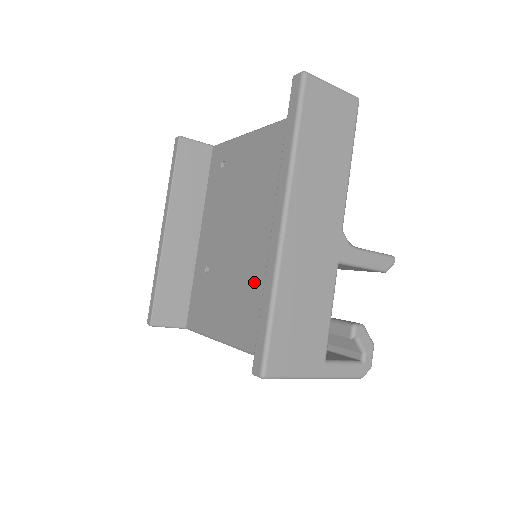
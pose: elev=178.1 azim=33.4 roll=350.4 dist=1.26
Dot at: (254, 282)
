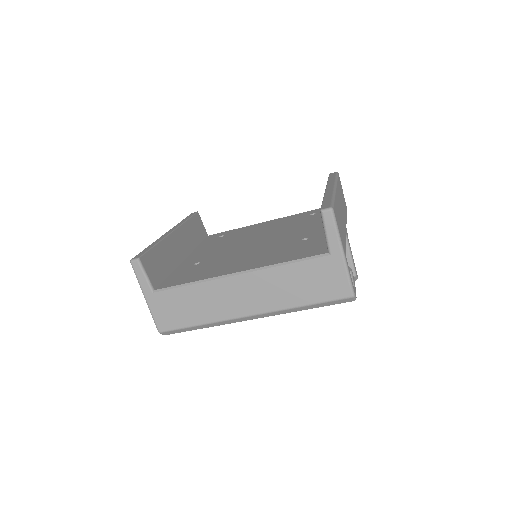
Dot at: (267, 249)
